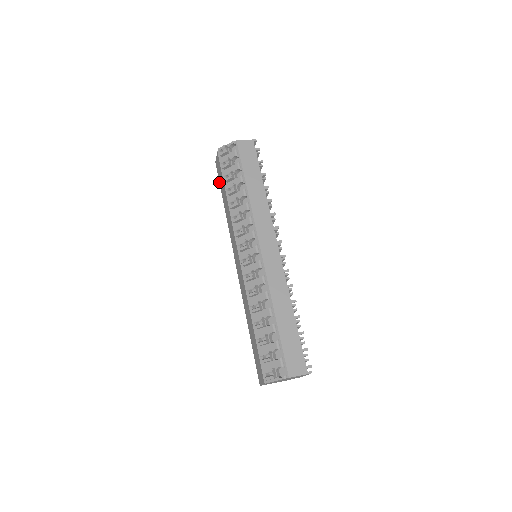
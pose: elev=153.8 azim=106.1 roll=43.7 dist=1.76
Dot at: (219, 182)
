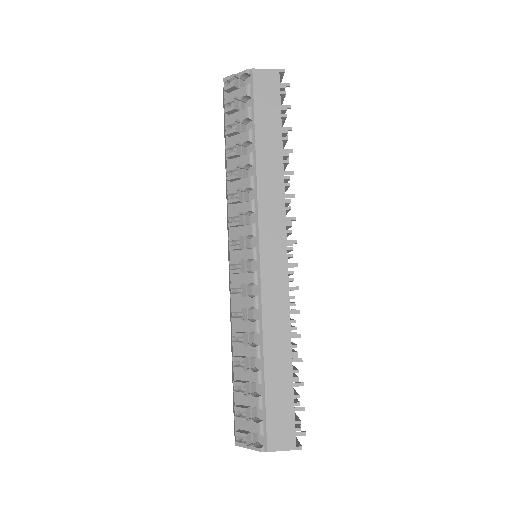
Dot at: (224, 128)
